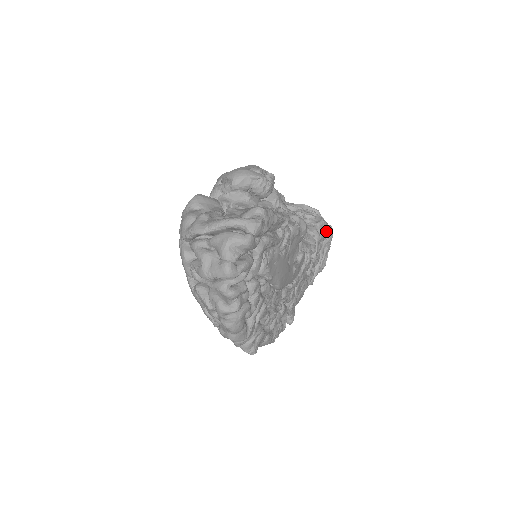
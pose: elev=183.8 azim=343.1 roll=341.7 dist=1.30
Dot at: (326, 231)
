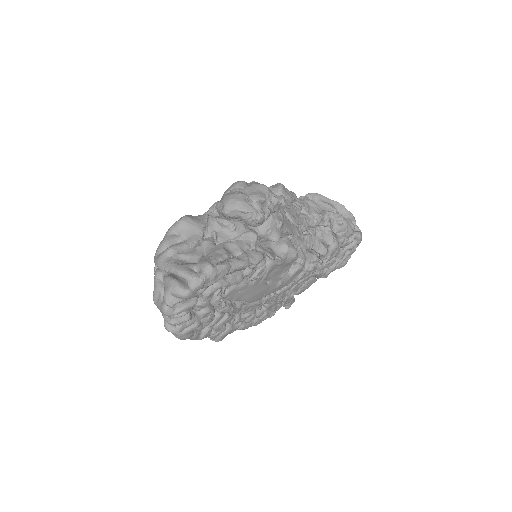
Dot at: (352, 238)
